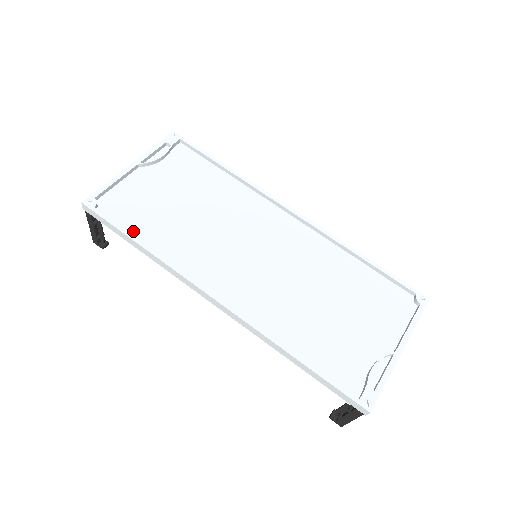
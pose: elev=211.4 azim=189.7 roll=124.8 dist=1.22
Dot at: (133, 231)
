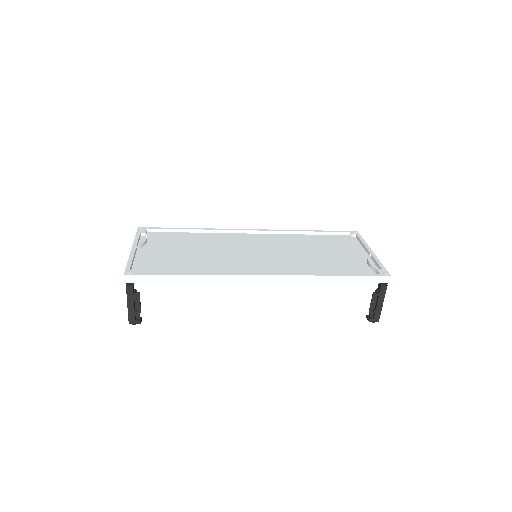
Dot at: occluded
